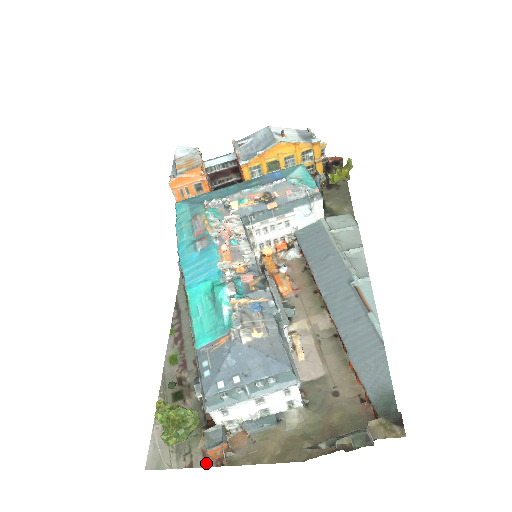
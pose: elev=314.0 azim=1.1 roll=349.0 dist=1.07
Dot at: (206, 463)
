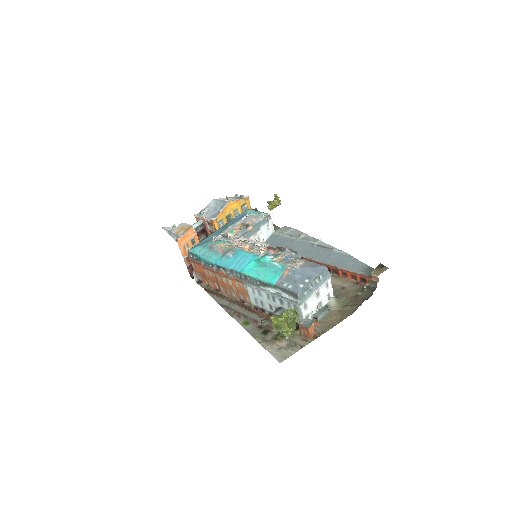
Dot at: (309, 341)
